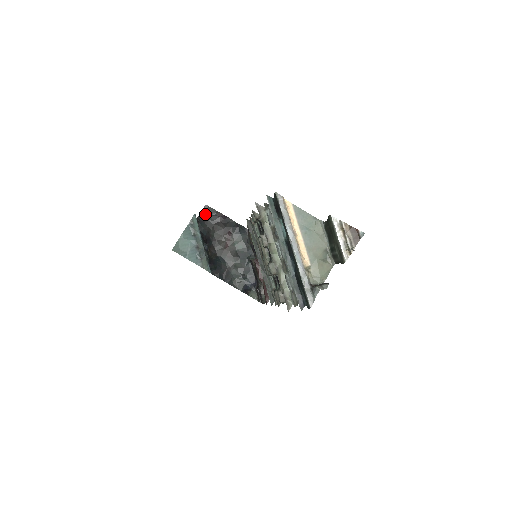
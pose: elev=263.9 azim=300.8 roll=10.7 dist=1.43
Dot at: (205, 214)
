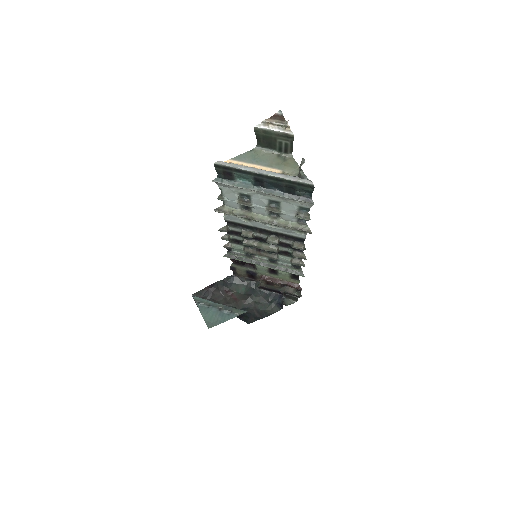
Dot at: occluded
